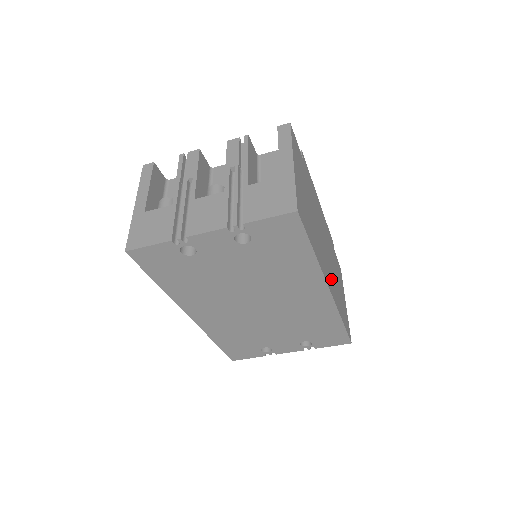
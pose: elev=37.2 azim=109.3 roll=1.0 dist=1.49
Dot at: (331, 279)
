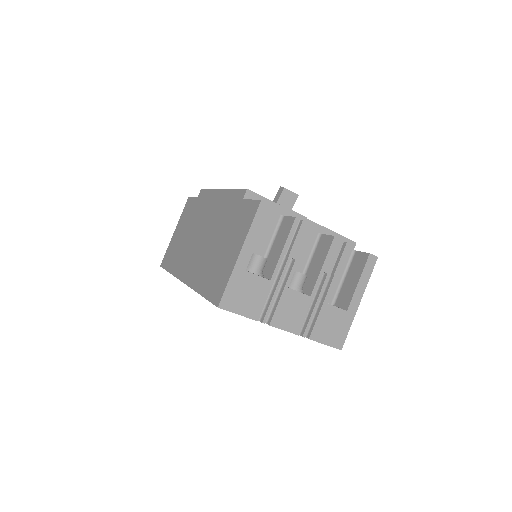
Dot at: occluded
